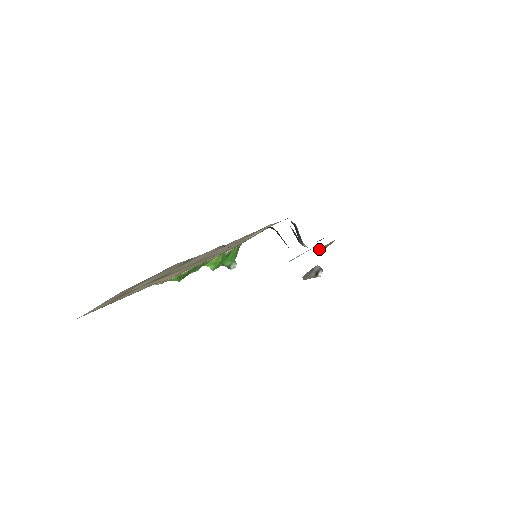
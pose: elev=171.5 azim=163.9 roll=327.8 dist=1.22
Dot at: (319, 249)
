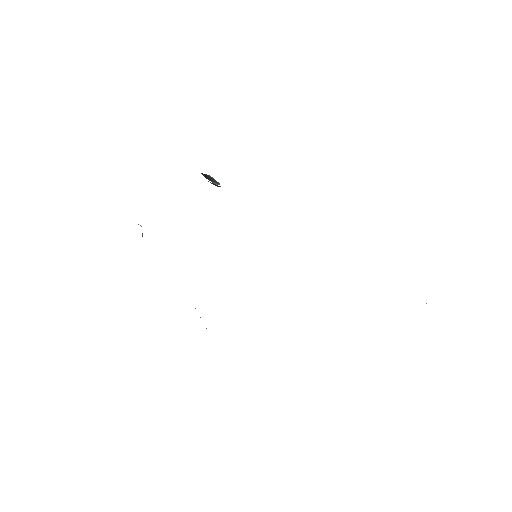
Dot at: occluded
